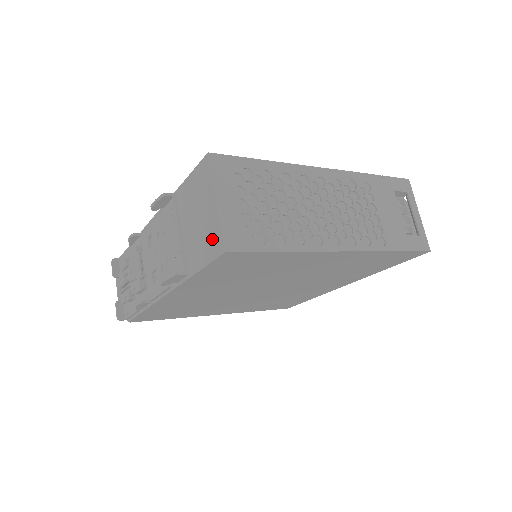
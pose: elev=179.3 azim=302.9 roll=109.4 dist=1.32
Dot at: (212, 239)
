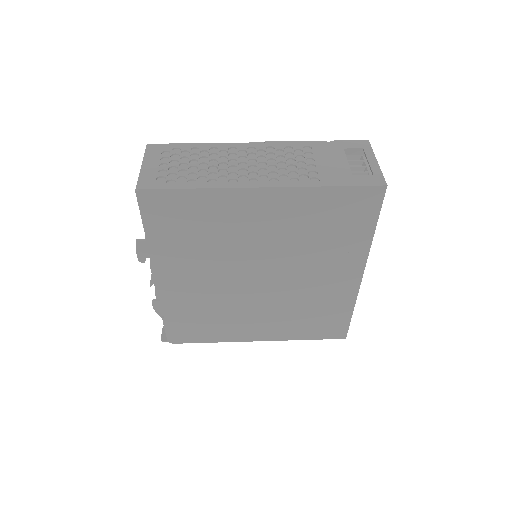
Dot at: occluded
